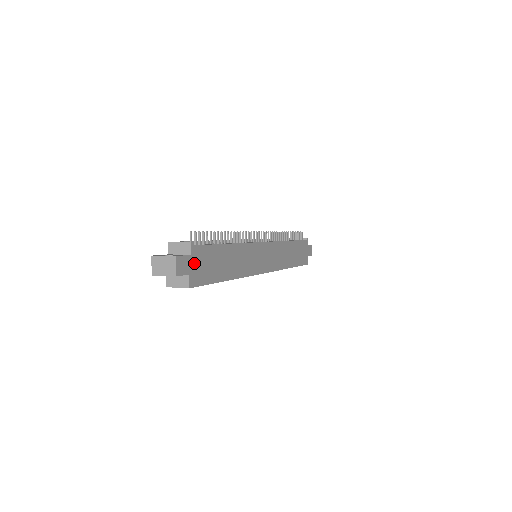
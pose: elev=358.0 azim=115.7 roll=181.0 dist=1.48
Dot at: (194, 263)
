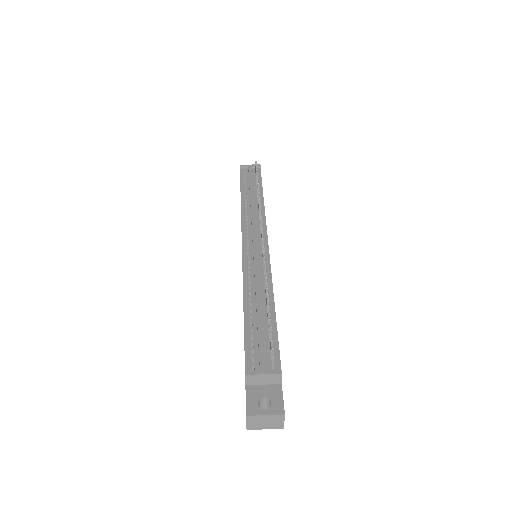
Dot at: occluded
